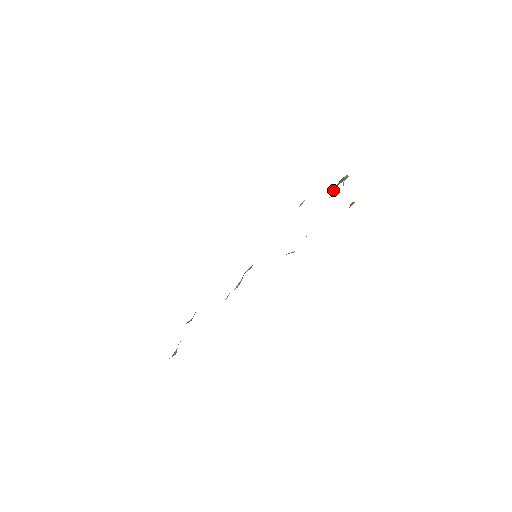
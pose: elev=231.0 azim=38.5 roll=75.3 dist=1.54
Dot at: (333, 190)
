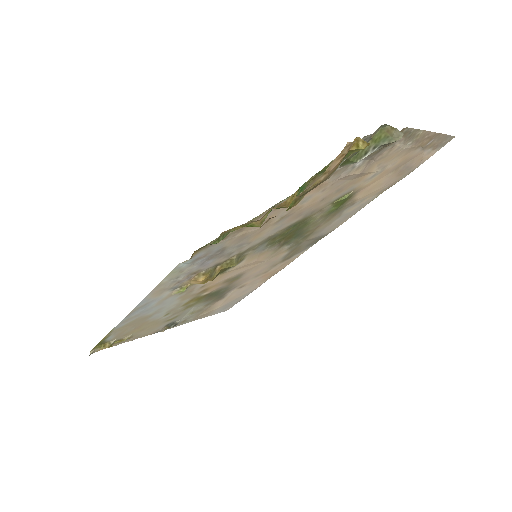
Dot at: (366, 149)
